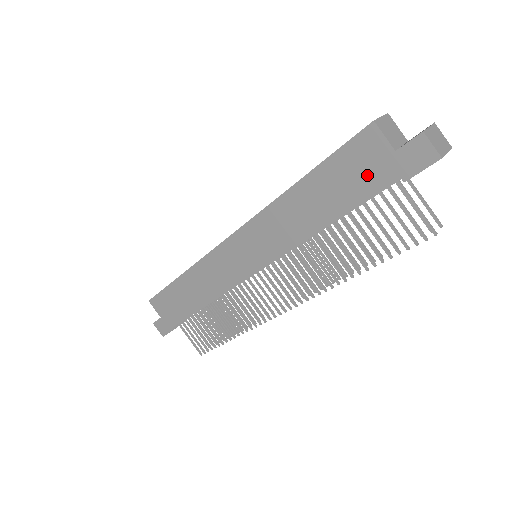
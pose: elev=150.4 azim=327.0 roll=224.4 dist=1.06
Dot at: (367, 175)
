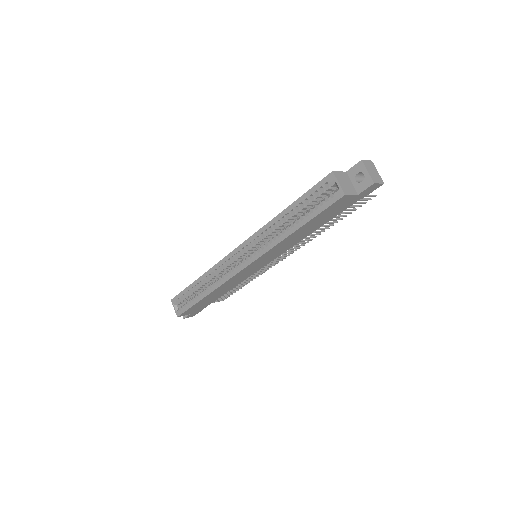
Dot at: (341, 208)
